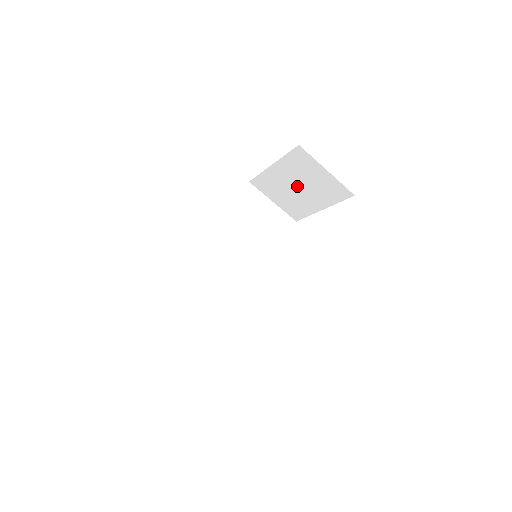
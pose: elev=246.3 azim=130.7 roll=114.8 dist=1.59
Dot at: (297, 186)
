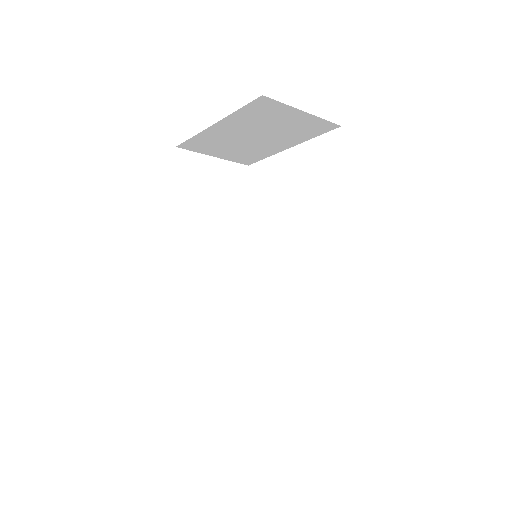
Dot at: (253, 135)
